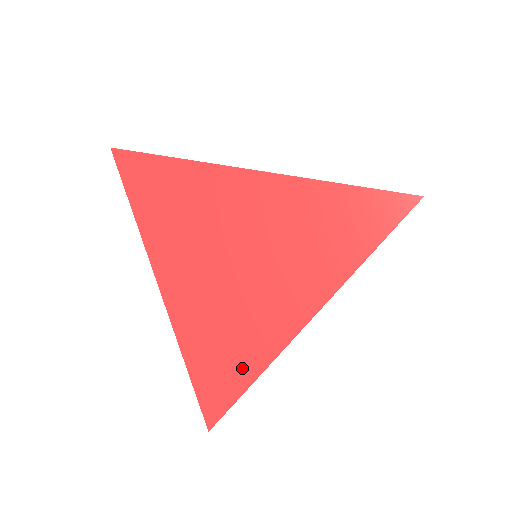
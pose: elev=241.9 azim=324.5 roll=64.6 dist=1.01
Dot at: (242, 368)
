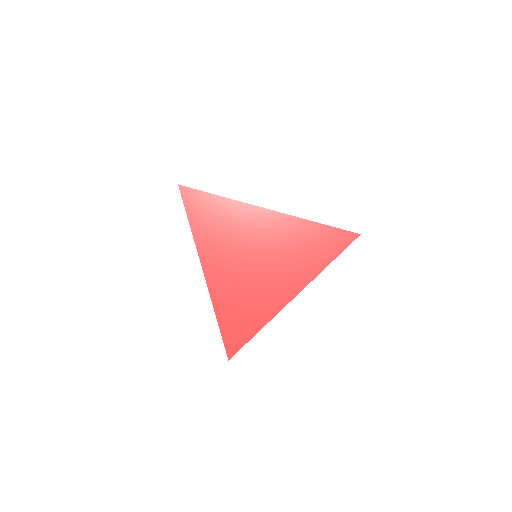
Dot at: (254, 322)
